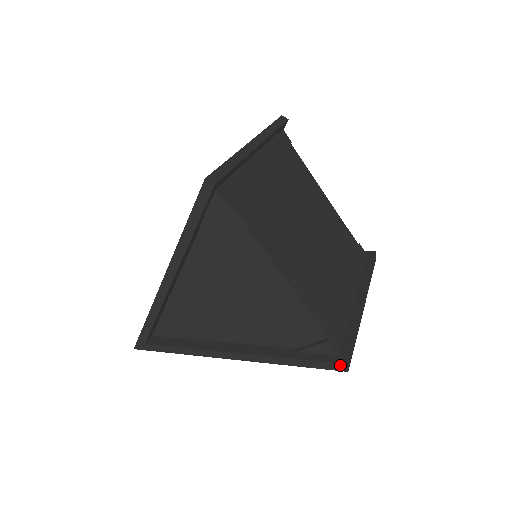
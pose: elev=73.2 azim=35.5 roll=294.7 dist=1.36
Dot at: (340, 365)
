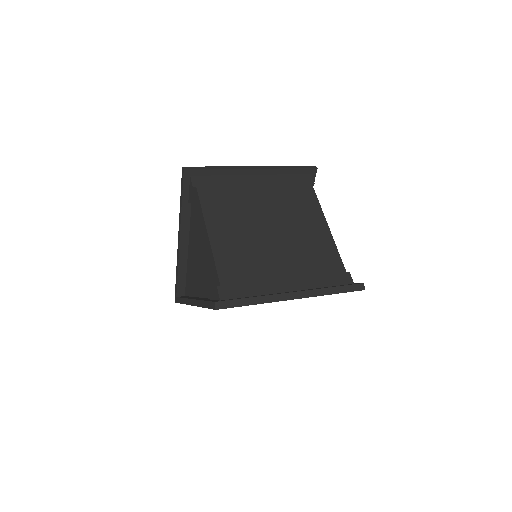
Dot at: (213, 303)
